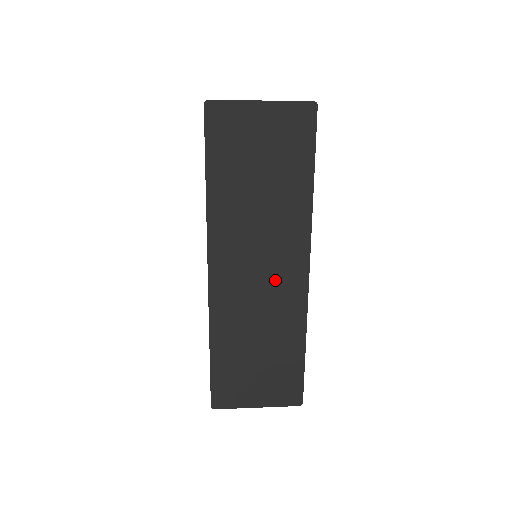
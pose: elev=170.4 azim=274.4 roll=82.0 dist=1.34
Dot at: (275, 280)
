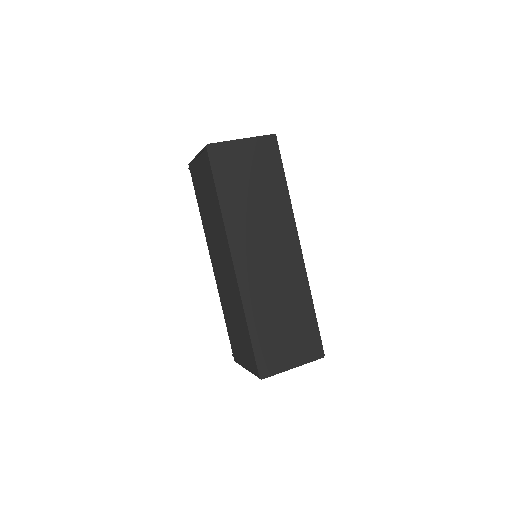
Dot at: (280, 260)
